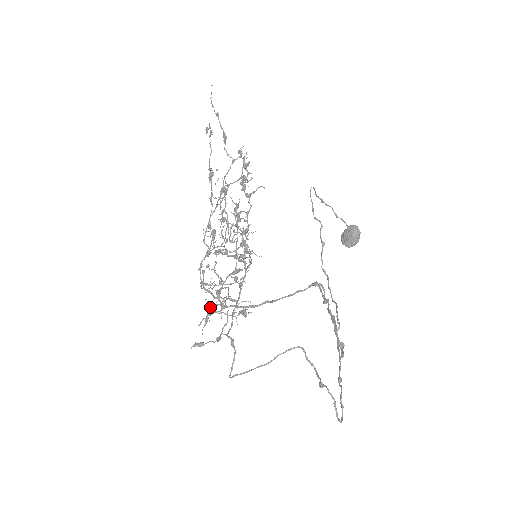
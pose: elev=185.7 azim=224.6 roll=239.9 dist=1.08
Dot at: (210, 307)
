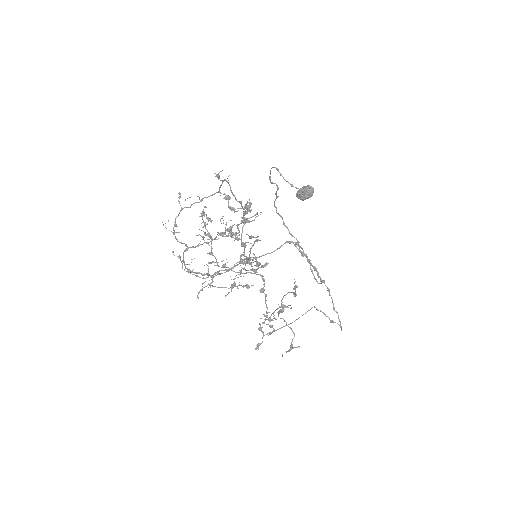
Dot at: (291, 348)
